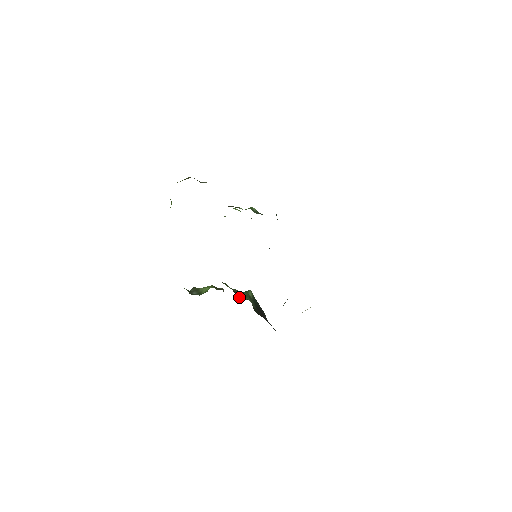
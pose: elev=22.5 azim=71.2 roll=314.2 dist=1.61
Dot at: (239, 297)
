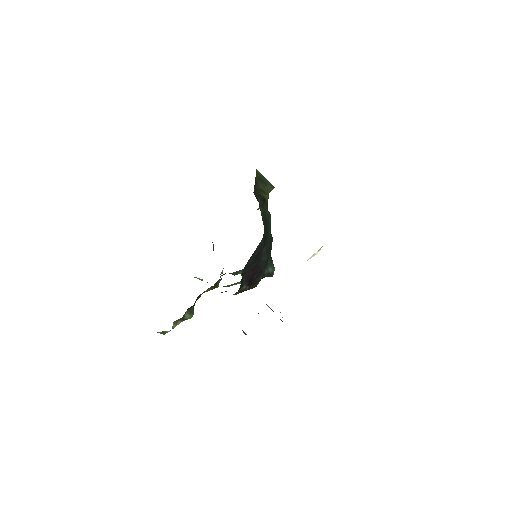
Dot at: occluded
